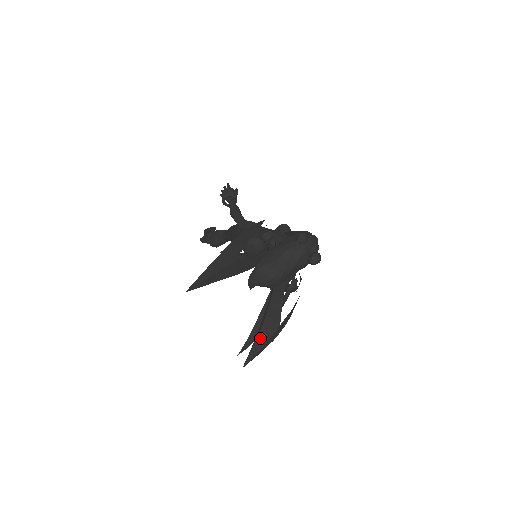
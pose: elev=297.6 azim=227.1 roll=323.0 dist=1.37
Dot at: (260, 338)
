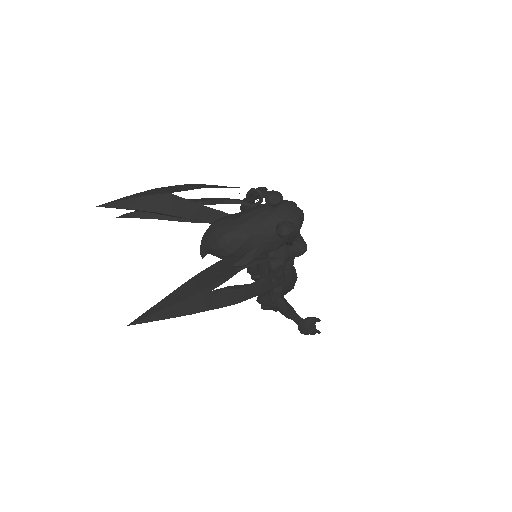
Dot at: (168, 298)
